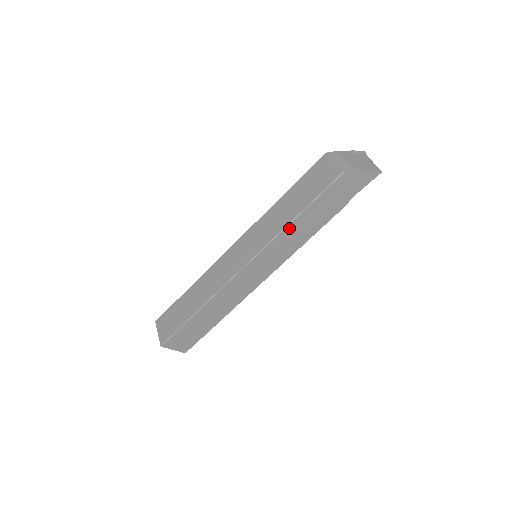
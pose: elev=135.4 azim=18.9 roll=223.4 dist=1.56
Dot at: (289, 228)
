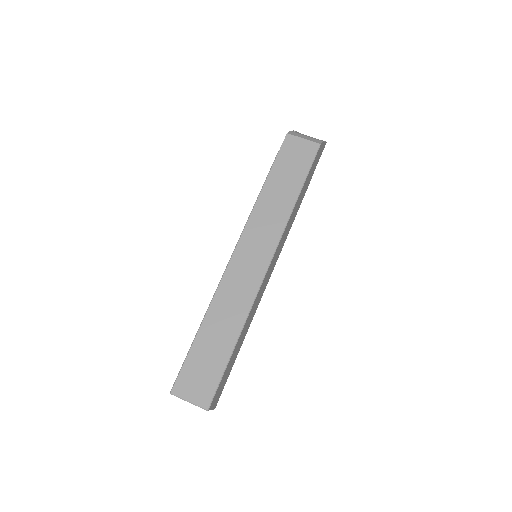
Dot at: (293, 210)
